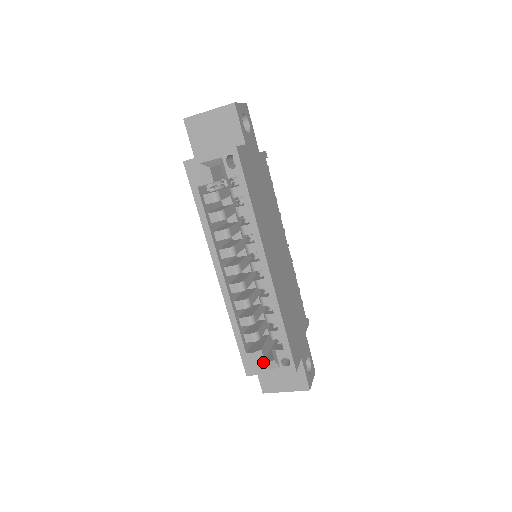
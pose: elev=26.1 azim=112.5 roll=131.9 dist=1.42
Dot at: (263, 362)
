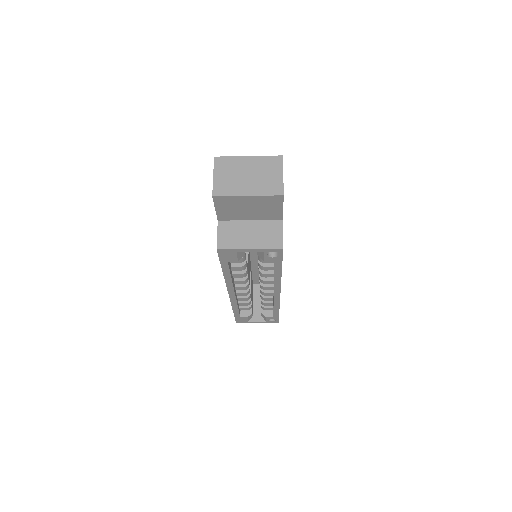
Dot at: (252, 317)
